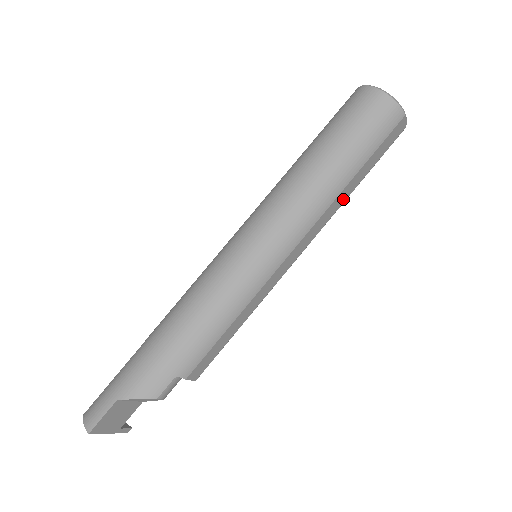
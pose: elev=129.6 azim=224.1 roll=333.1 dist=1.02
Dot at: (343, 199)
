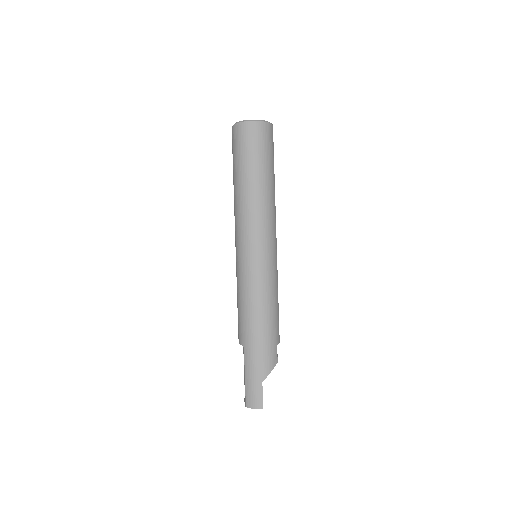
Dot at: occluded
